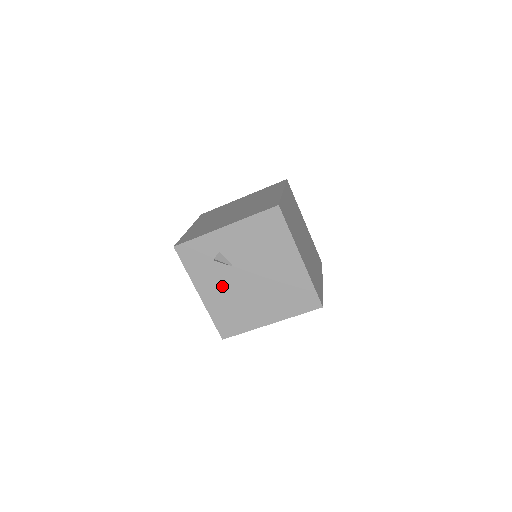
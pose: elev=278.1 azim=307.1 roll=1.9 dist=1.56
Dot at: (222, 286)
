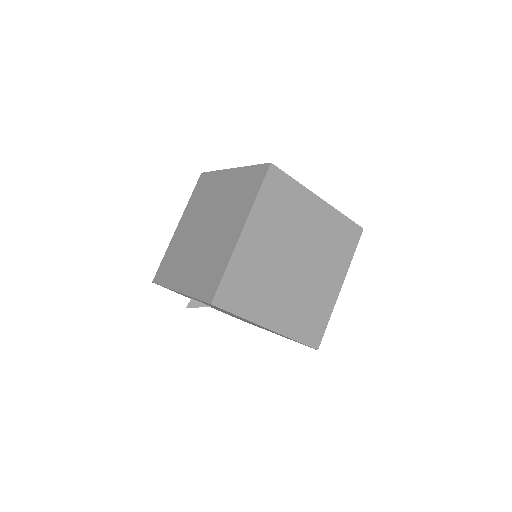
Dot at: occluded
